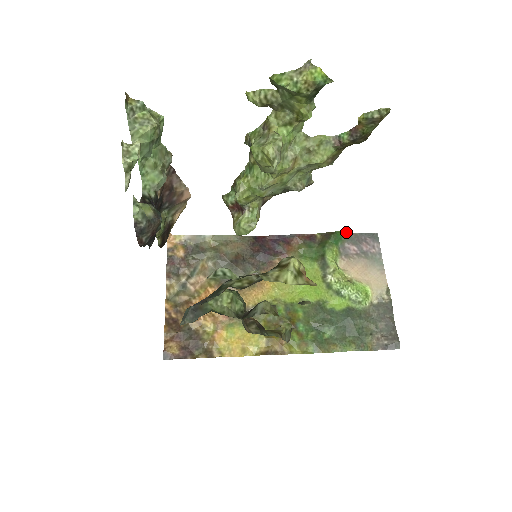
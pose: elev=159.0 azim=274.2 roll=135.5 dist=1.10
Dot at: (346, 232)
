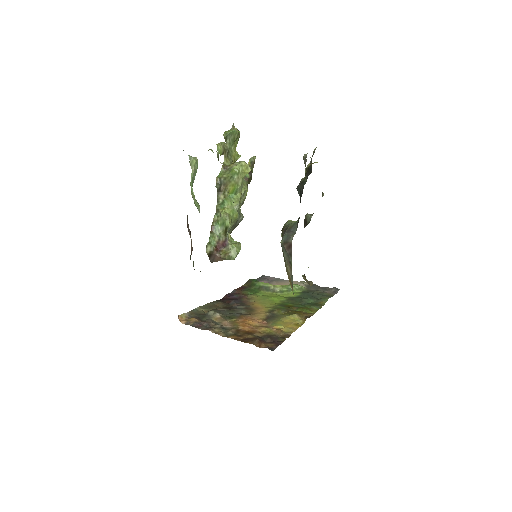
Dot at: occluded
